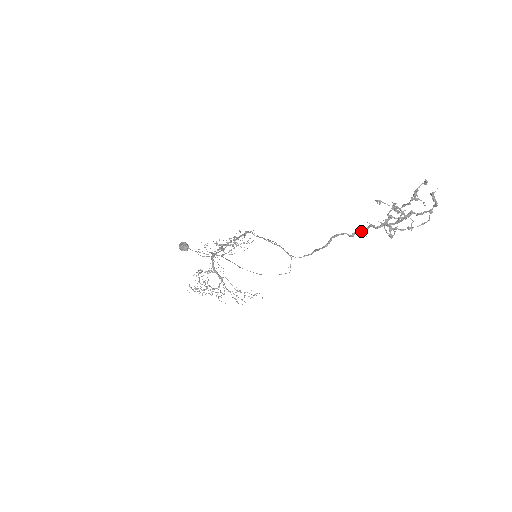
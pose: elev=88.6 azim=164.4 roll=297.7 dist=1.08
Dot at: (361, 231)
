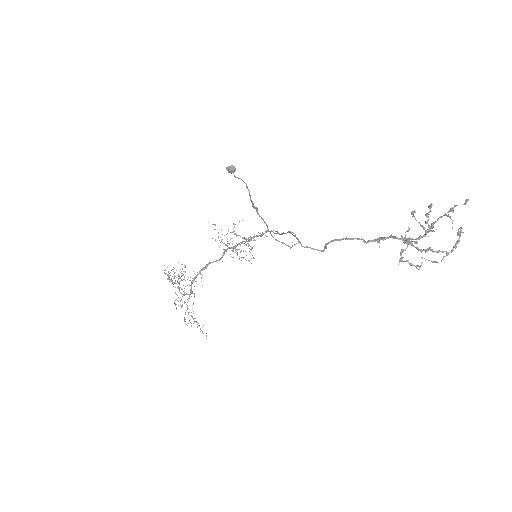
Dot at: (379, 239)
